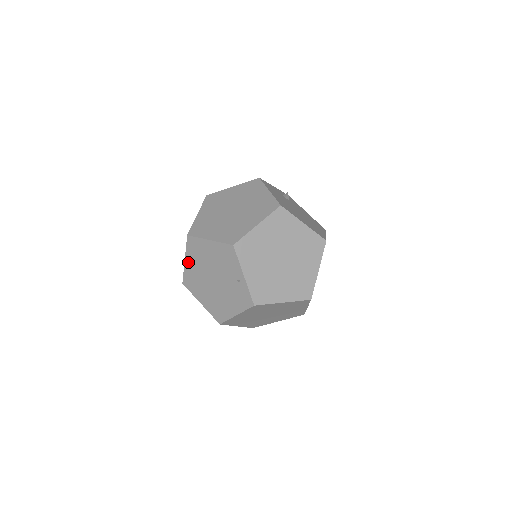
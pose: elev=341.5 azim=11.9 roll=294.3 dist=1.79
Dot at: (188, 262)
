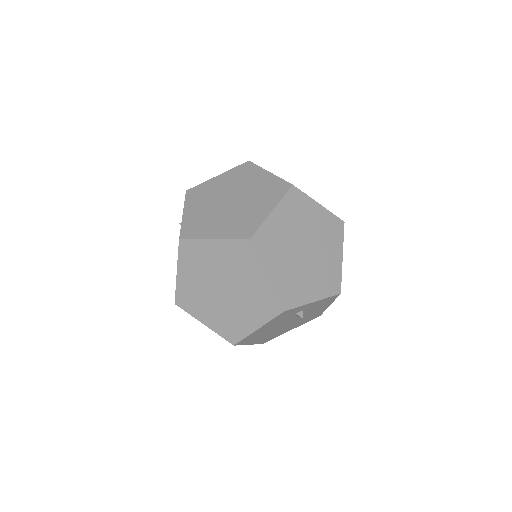
Dot at: occluded
